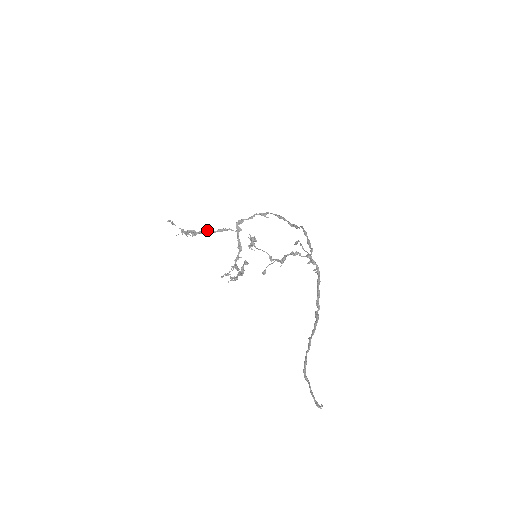
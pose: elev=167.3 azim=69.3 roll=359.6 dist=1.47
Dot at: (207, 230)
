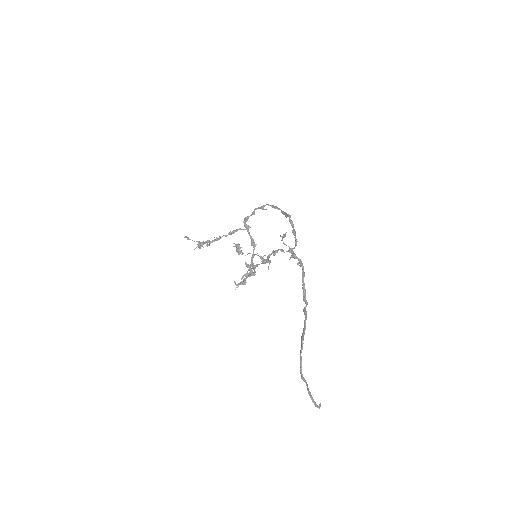
Dot at: occluded
